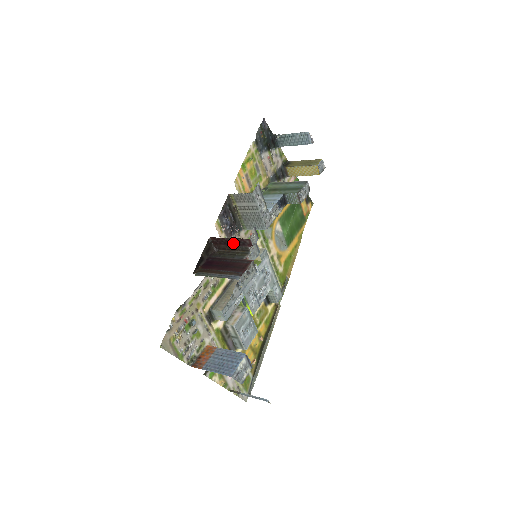
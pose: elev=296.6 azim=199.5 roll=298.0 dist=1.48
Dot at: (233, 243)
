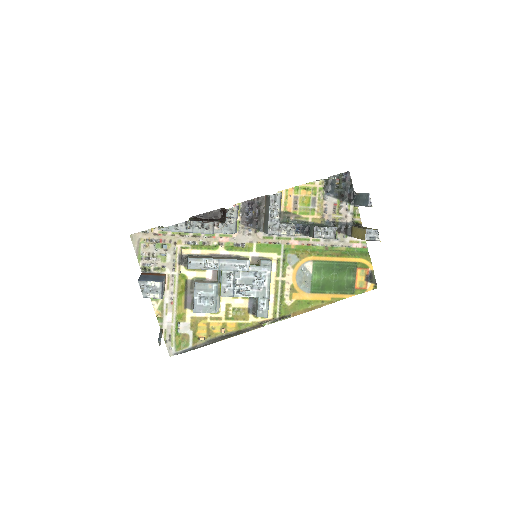
Dot at: occluded
